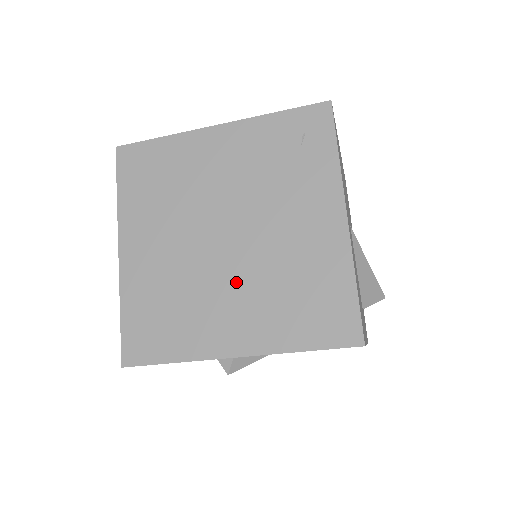
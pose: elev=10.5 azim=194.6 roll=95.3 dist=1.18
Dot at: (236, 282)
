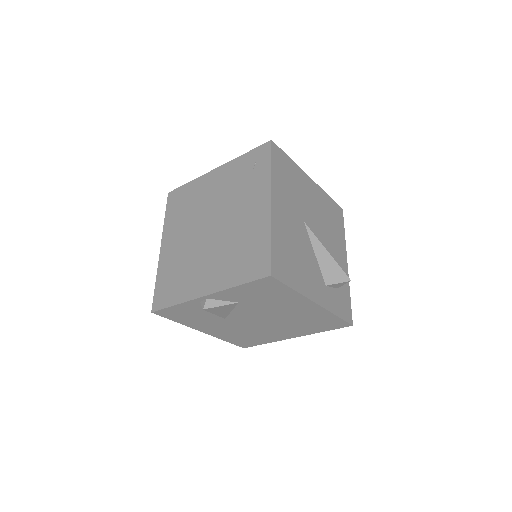
Dot at: (212, 252)
